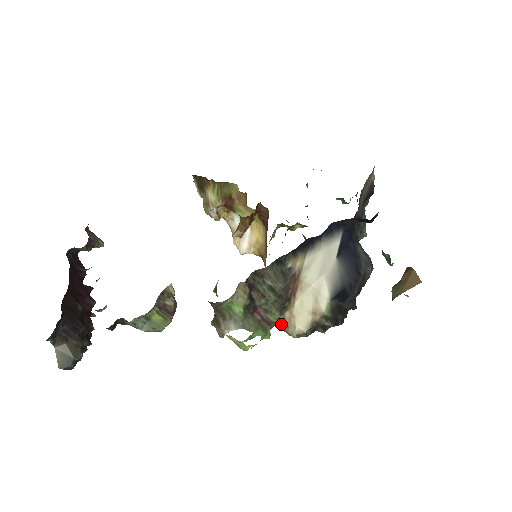
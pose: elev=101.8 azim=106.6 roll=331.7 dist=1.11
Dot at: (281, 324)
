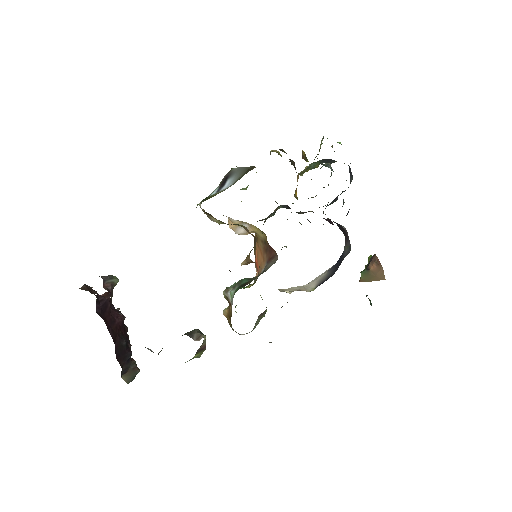
Dot at: occluded
